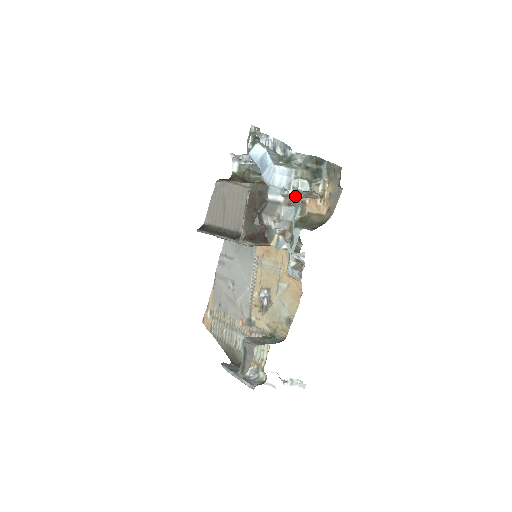
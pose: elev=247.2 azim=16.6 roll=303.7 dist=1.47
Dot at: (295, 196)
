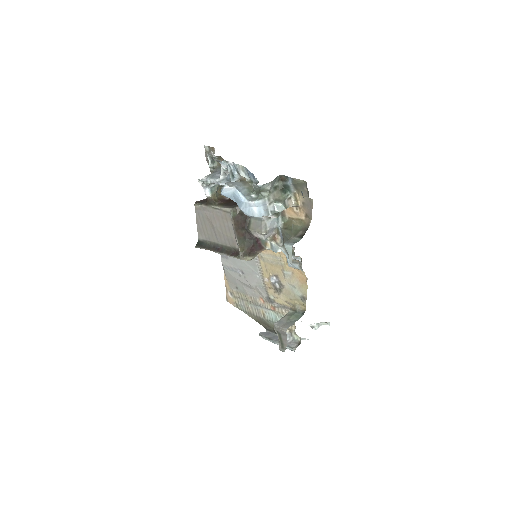
Dot at: (275, 216)
